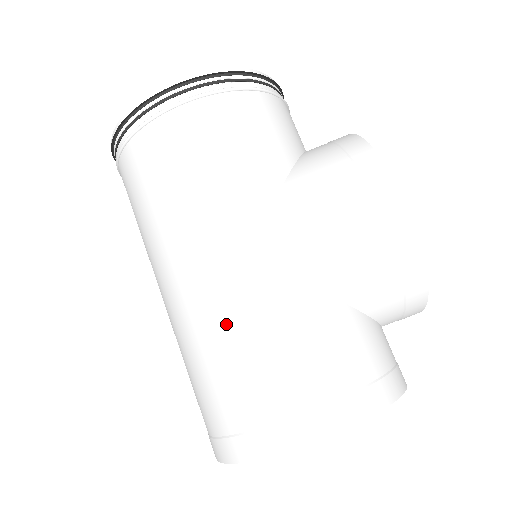
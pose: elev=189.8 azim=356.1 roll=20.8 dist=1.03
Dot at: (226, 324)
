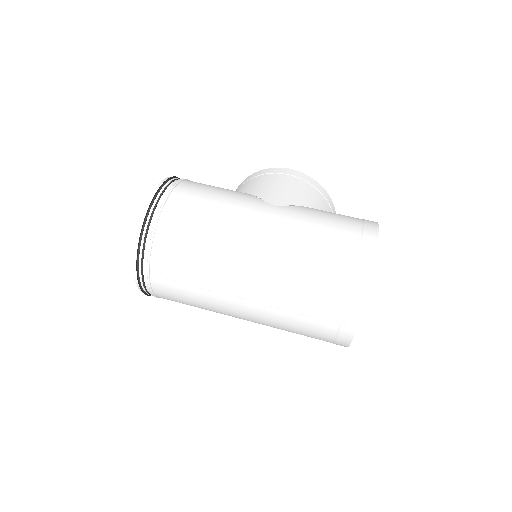
Dot at: (298, 232)
